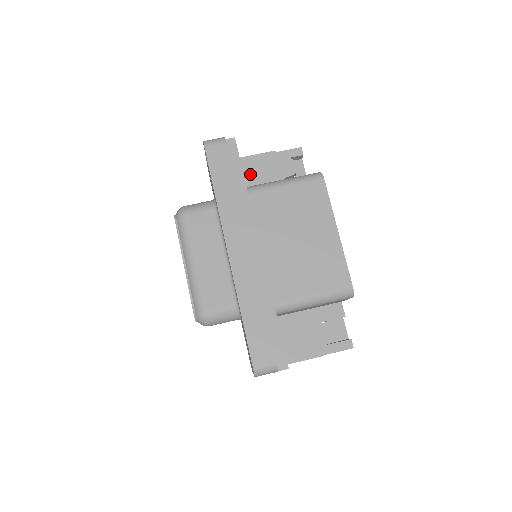
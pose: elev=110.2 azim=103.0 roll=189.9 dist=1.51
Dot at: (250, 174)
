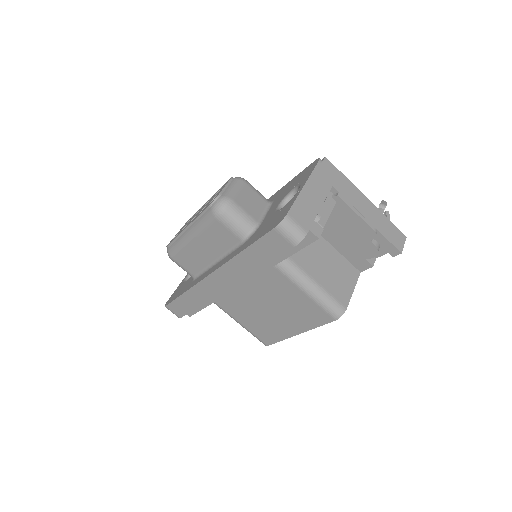
Dot at: (333, 218)
